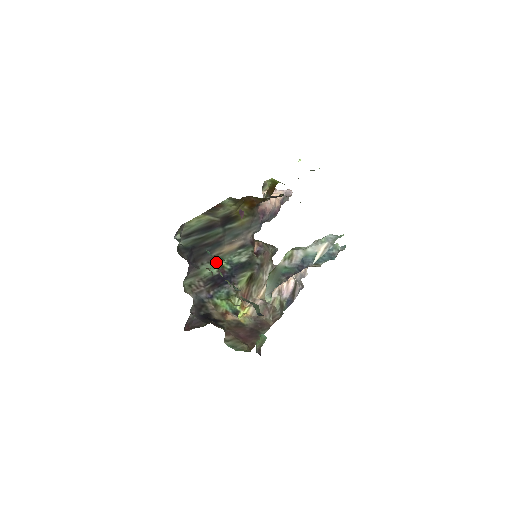
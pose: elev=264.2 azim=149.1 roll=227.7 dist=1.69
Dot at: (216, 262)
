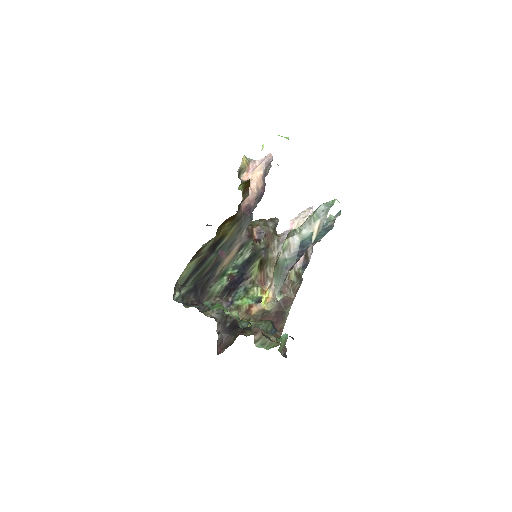
Dot at: (222, 276)
